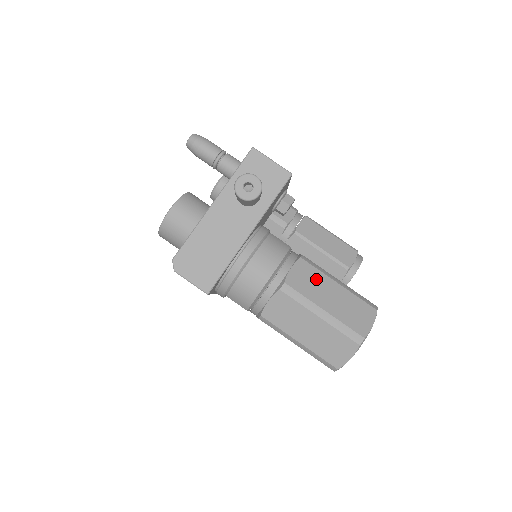
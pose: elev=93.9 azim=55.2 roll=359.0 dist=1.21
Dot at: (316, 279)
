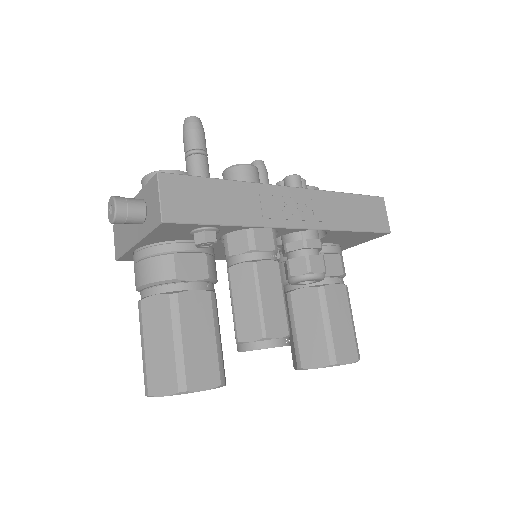
Dot at: (162, 321)
